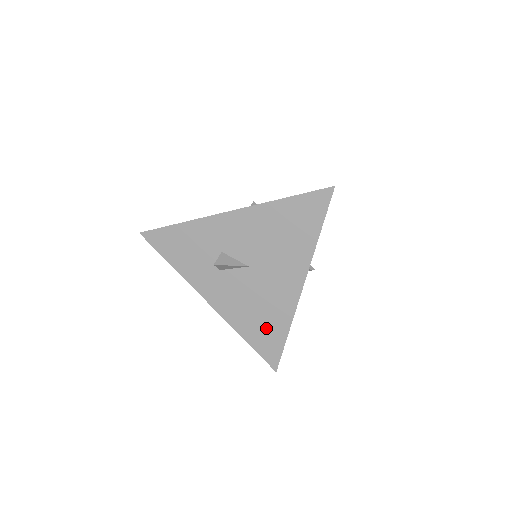
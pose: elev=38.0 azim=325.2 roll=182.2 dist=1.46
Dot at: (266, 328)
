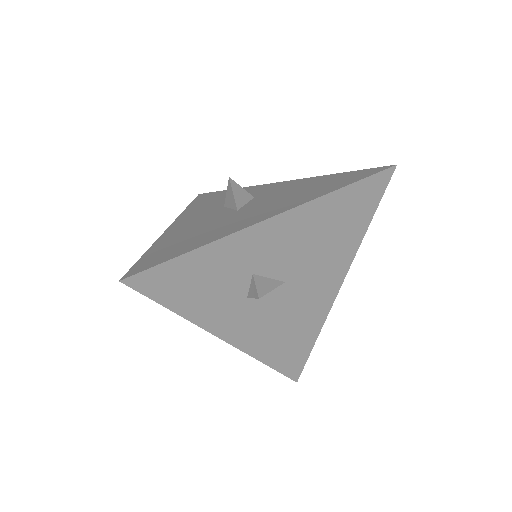
Dot at: (294, 343)
